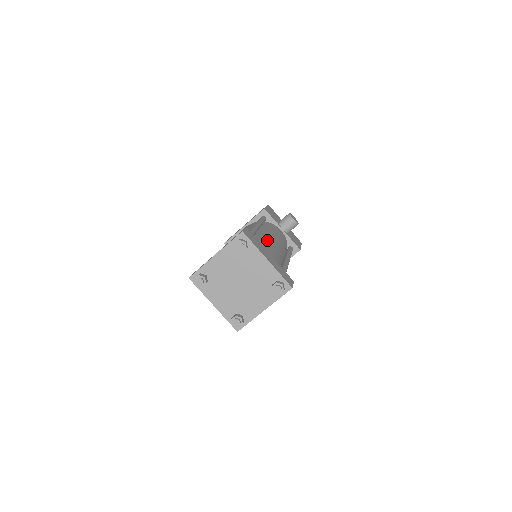
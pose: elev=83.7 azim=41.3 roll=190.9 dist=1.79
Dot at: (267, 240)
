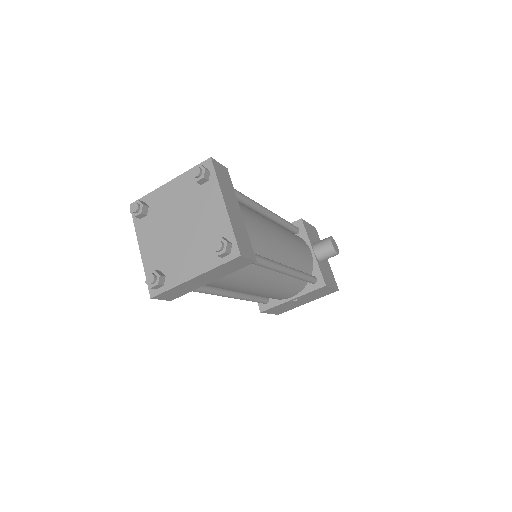
Dot at: (264, 220)
